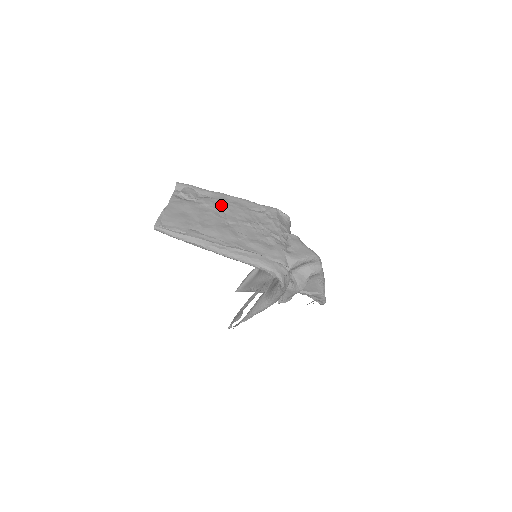
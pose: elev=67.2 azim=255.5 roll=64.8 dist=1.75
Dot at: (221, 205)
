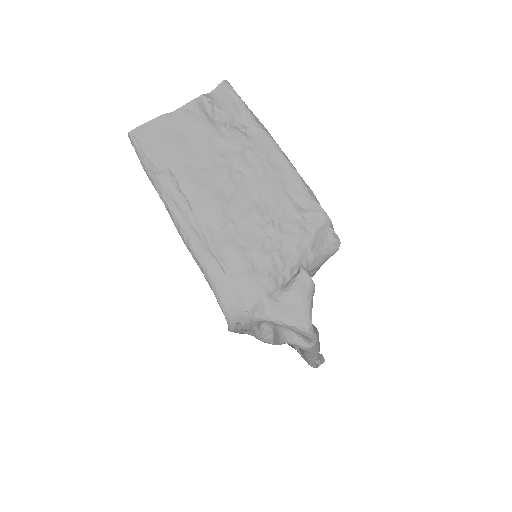
Dot at: (250, 159)
